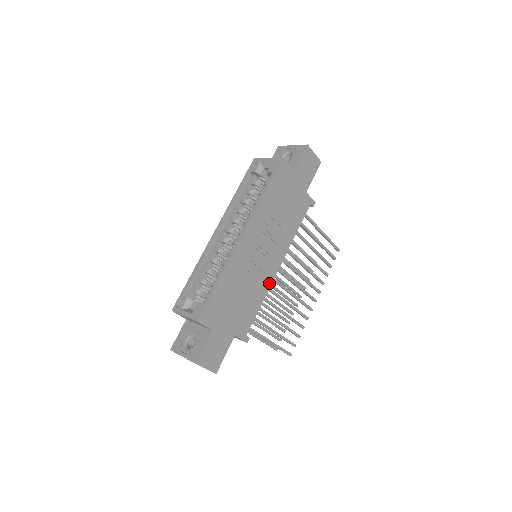
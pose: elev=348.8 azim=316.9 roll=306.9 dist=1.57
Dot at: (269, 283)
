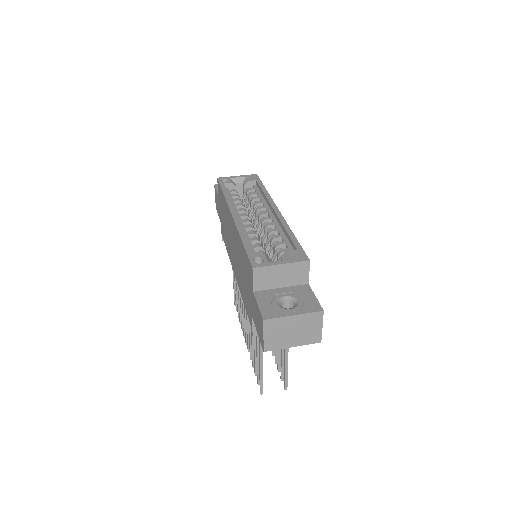
Dot at: occluded
